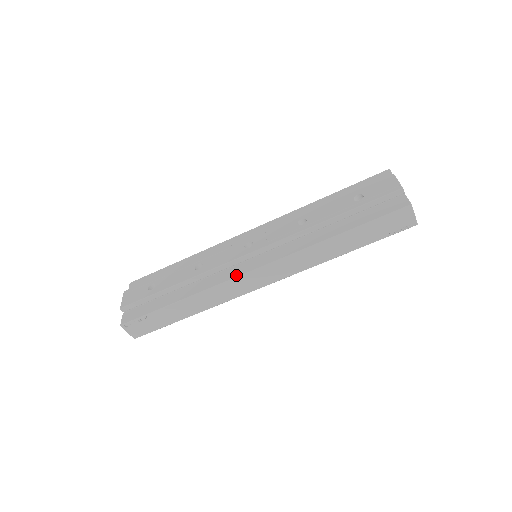
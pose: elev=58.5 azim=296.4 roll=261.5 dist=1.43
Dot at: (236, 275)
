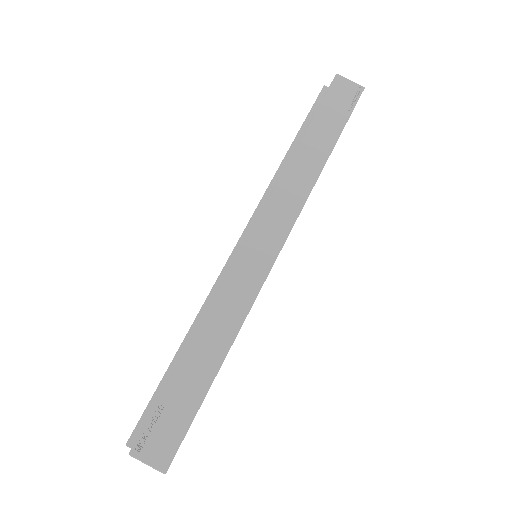
Dot at: (234, 260)
